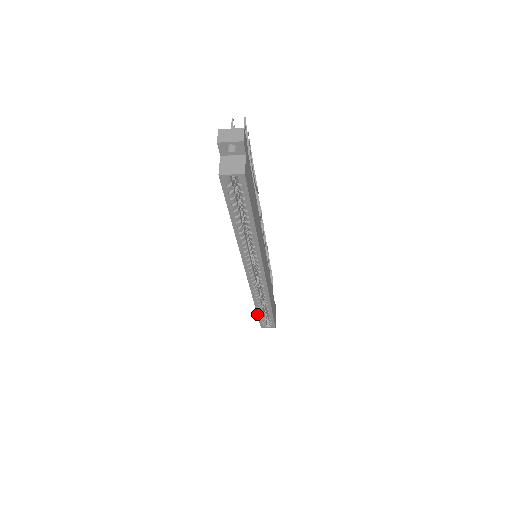
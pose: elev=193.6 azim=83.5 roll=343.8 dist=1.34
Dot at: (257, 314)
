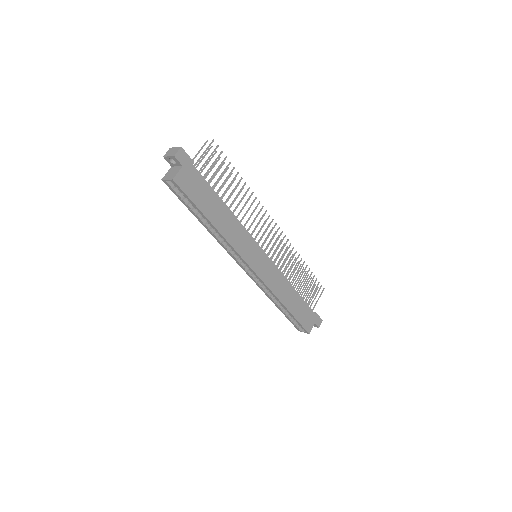
Dot at: occluded
